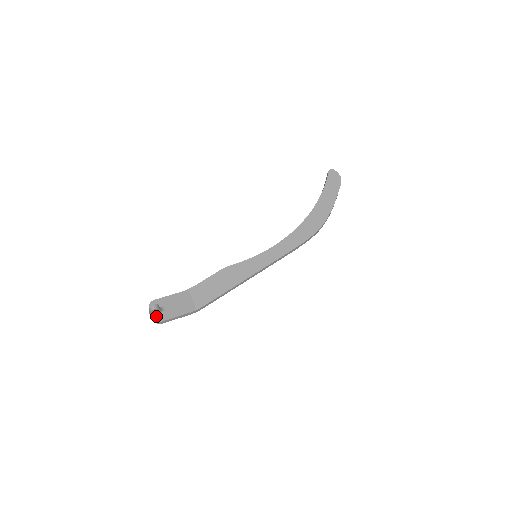
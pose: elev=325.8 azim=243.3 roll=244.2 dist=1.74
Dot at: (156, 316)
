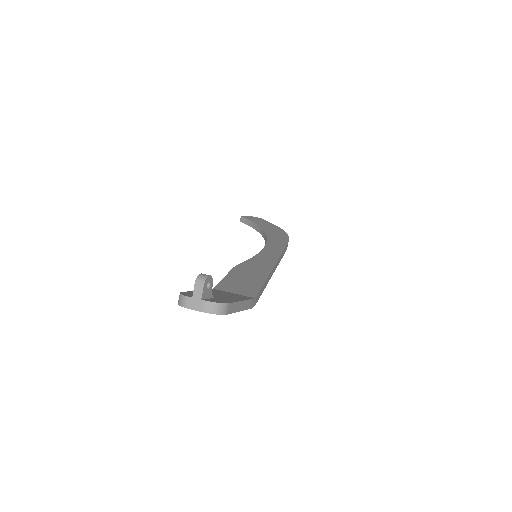
Dot at: (211, 300)
